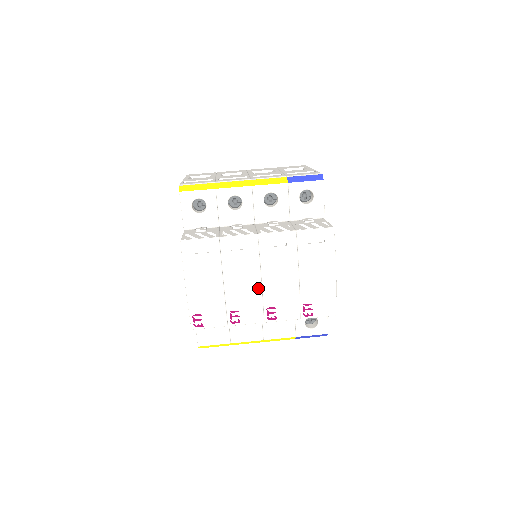
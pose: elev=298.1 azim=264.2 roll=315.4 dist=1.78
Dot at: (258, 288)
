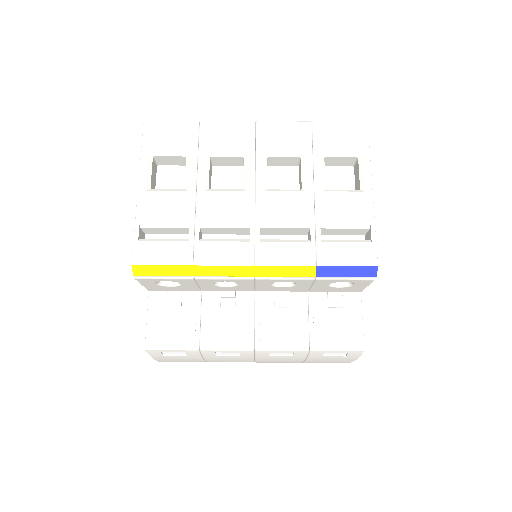
Dot at: occluded
